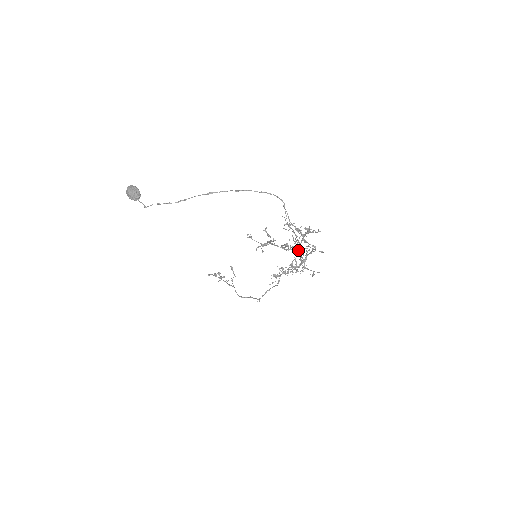
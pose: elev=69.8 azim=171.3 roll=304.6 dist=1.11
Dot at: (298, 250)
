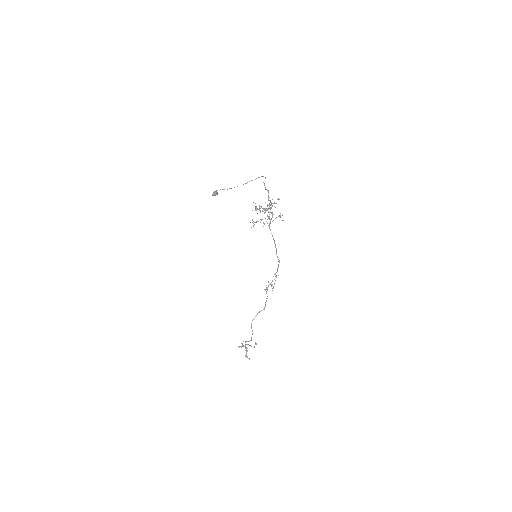
Dot at: (270, 223)
